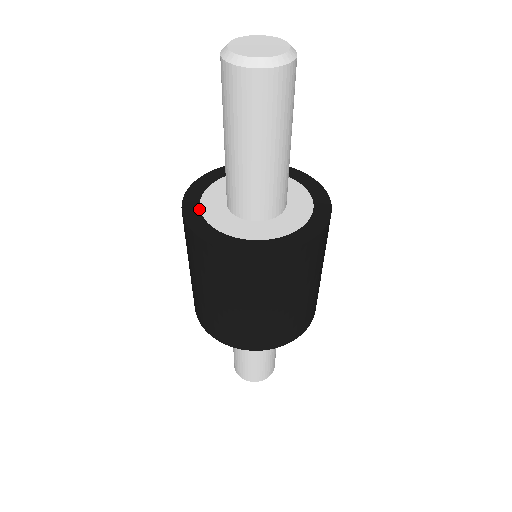
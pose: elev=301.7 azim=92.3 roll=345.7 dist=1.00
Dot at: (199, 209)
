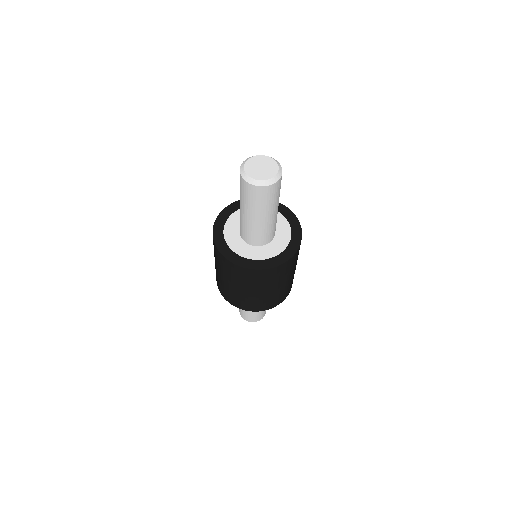
Dot at: (225, 242)
